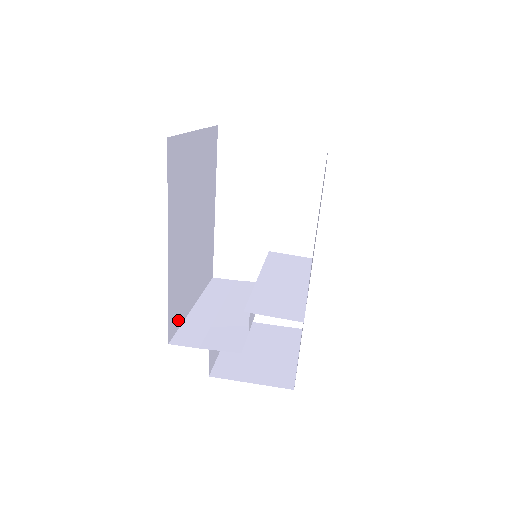
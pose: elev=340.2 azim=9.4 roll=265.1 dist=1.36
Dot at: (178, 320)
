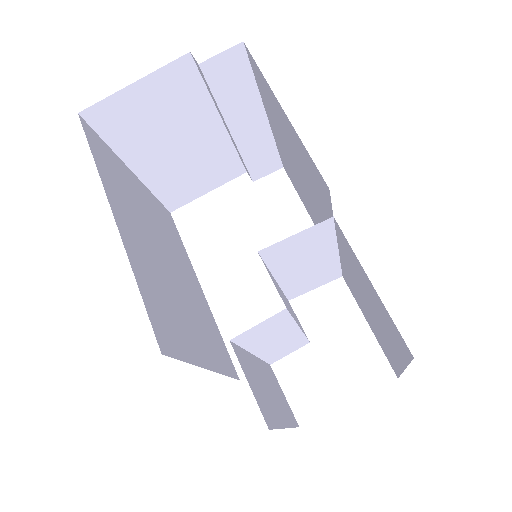
Dot at: (176, 347)
